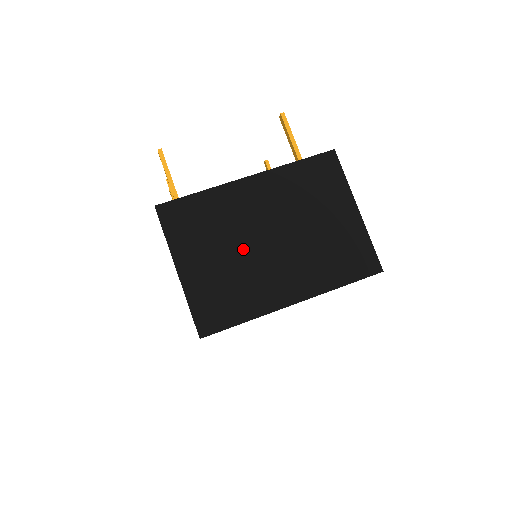
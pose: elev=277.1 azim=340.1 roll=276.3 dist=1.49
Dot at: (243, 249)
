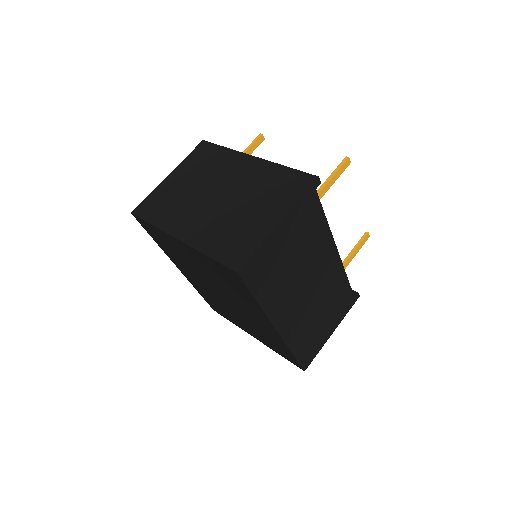
Dot at: (201, 189)
